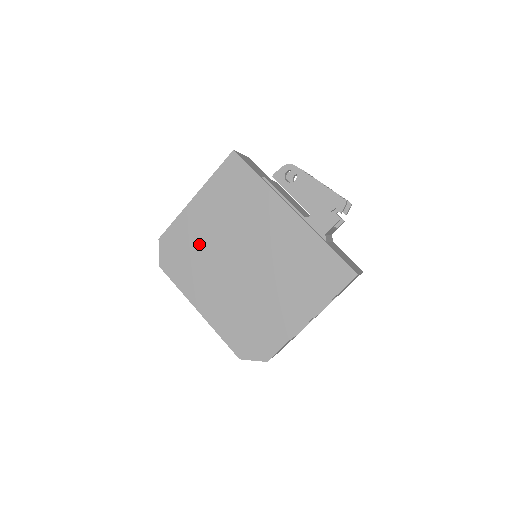
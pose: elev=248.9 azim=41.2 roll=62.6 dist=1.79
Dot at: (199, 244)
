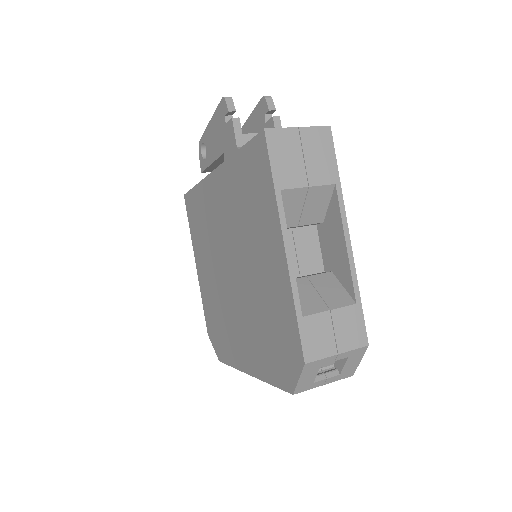
Dot at: (215, 301)
